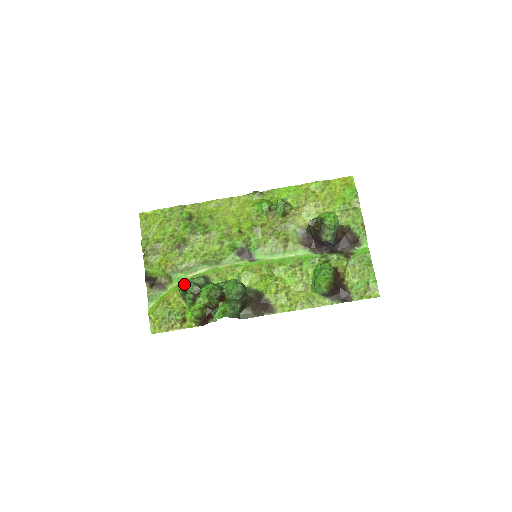
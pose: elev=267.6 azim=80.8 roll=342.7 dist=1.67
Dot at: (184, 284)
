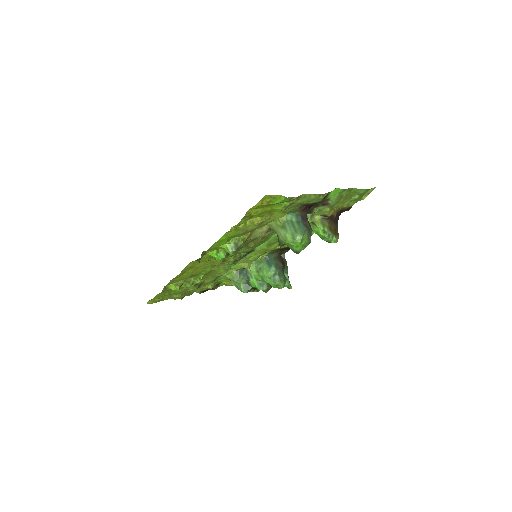
Dot at: occluded
